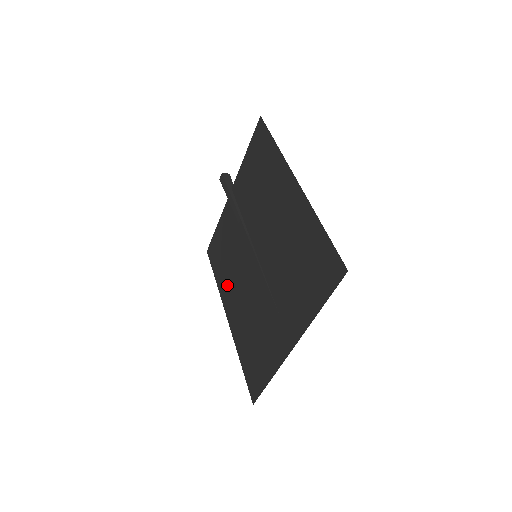
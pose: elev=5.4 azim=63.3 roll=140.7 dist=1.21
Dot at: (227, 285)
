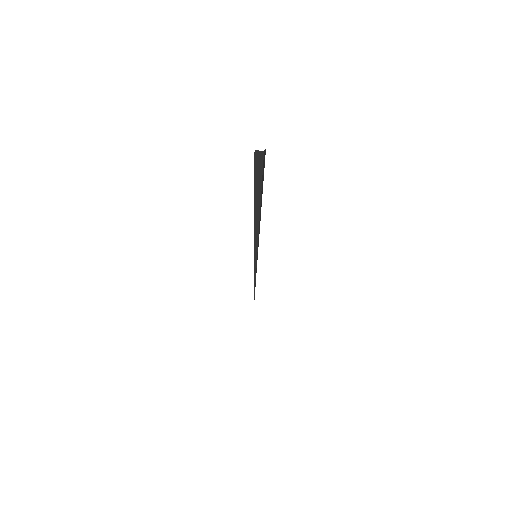
Dot at: occluded
